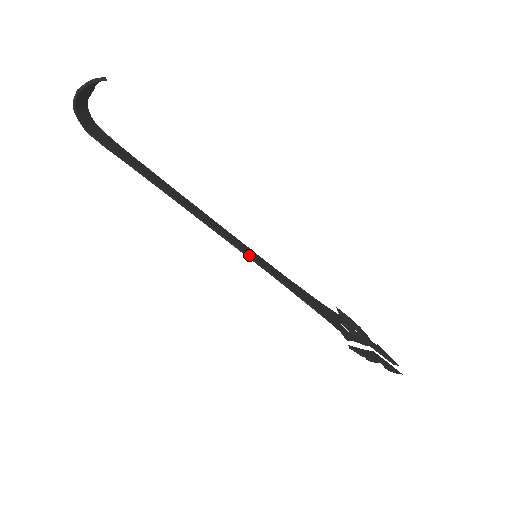
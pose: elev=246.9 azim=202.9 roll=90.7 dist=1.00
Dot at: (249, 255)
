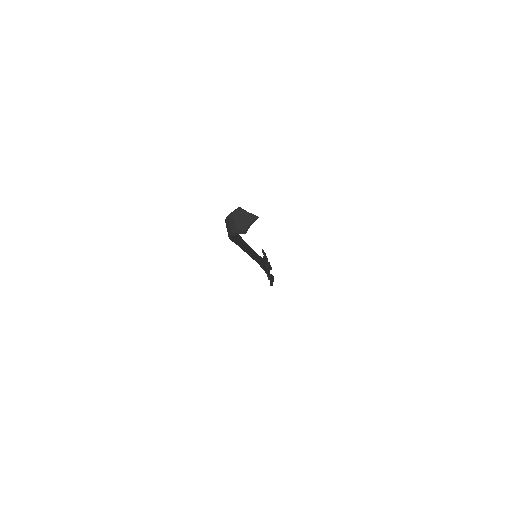
Dot at: (256, 260)
